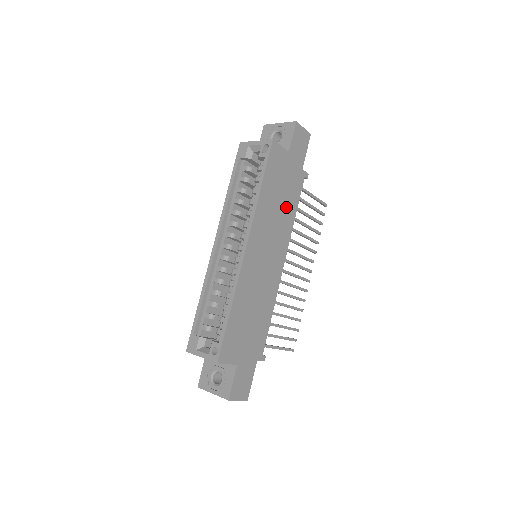
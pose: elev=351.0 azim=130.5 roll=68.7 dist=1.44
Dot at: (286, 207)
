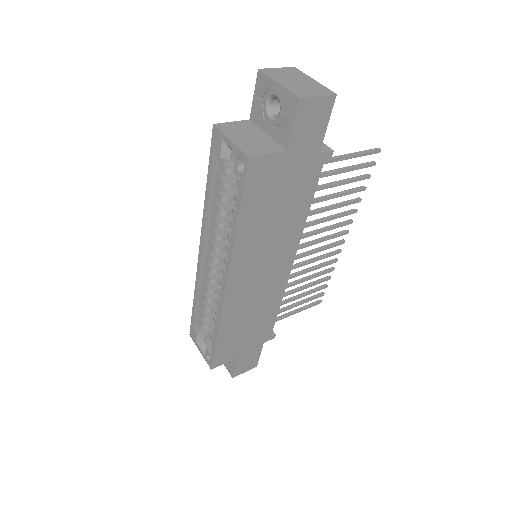
Dot at: (289, 213)
